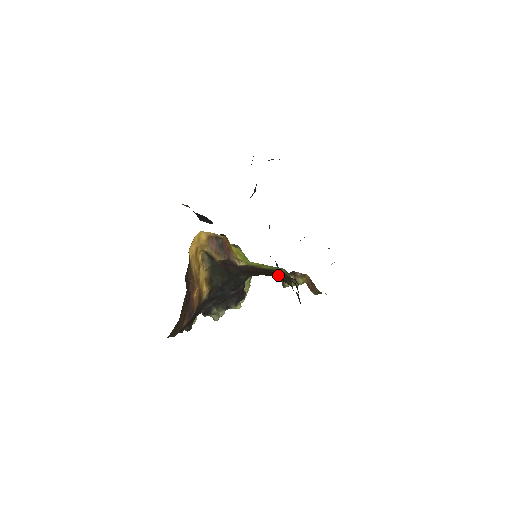
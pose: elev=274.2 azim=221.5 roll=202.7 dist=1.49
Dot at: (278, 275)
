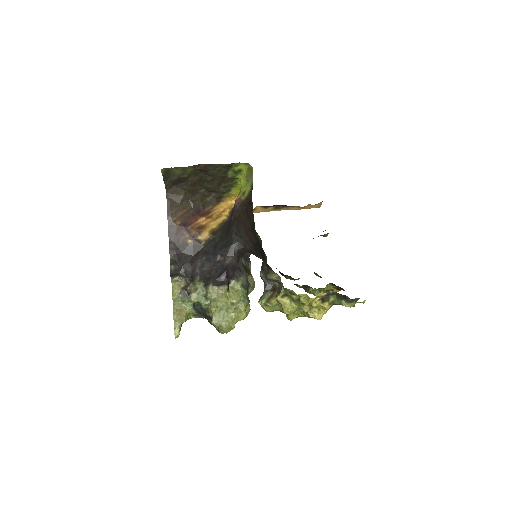
Dot at: (251, 203)
